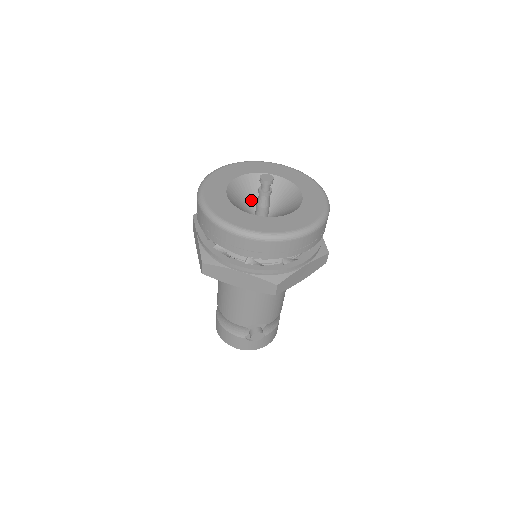
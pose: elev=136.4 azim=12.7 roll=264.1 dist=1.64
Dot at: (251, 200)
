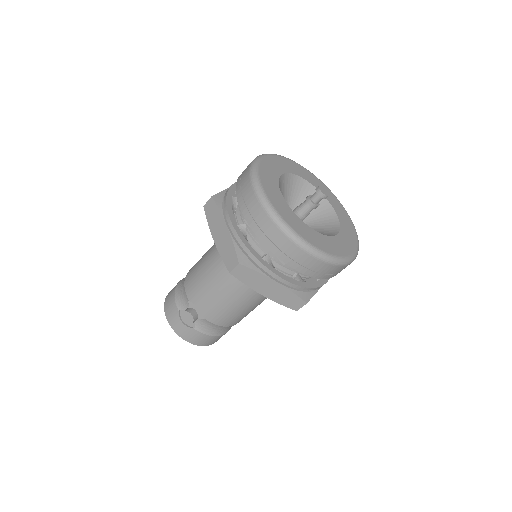
Dot at: occluded
